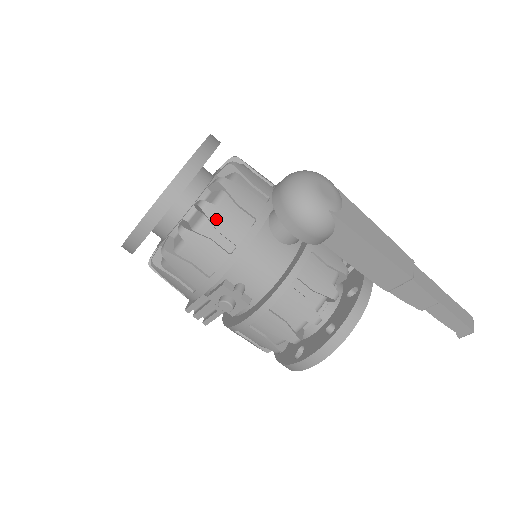
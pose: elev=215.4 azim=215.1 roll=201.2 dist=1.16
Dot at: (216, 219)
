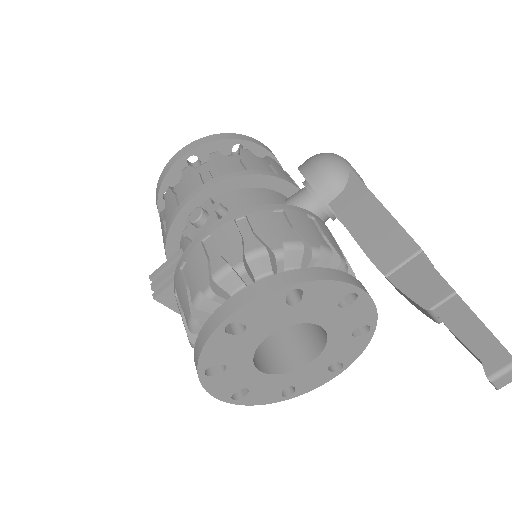
Dot at: (246, 156)
